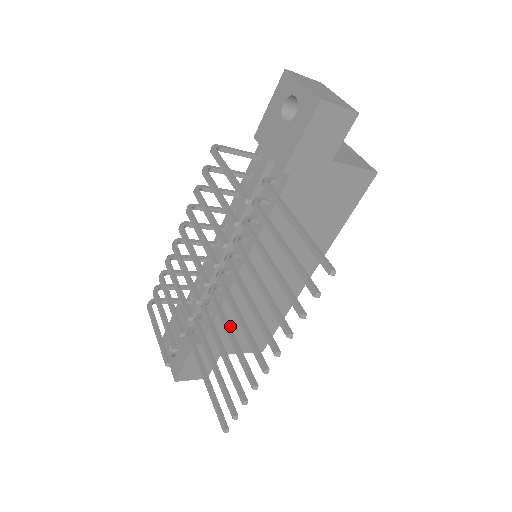
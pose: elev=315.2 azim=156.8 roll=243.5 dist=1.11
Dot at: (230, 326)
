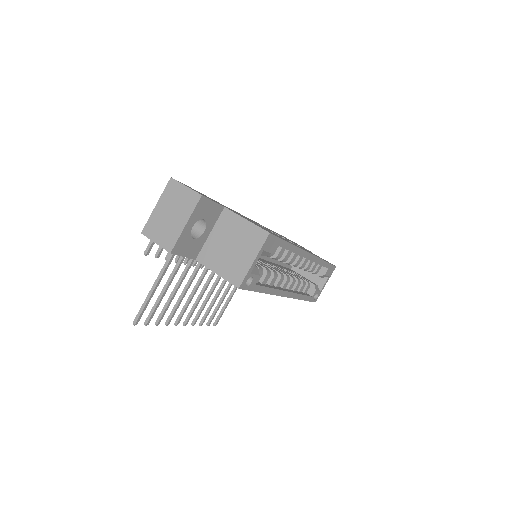
Dot at: (215, 286)
